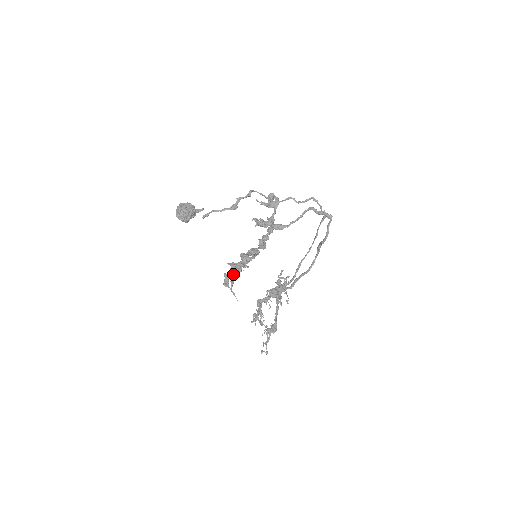
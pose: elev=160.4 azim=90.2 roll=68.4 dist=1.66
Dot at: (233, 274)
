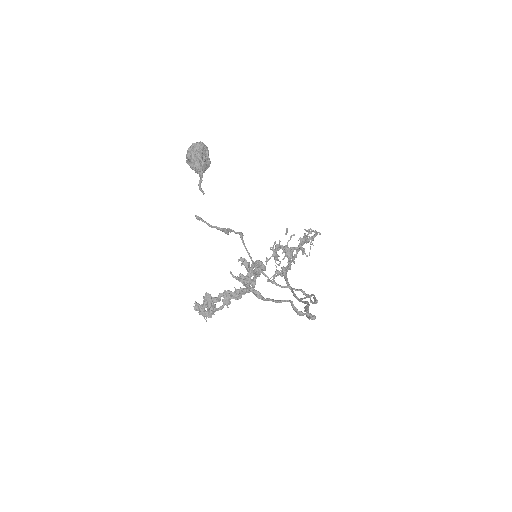
Dot at: (203, 307)
